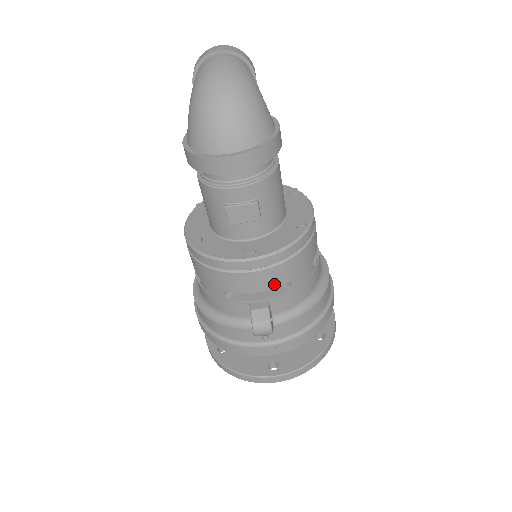
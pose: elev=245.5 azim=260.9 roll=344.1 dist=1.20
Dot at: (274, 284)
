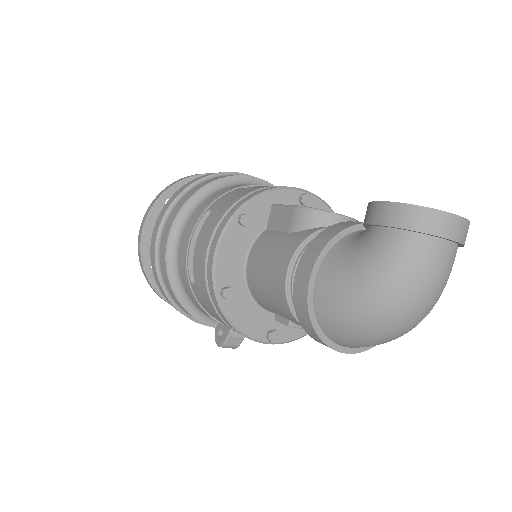
Dot at: occluded
